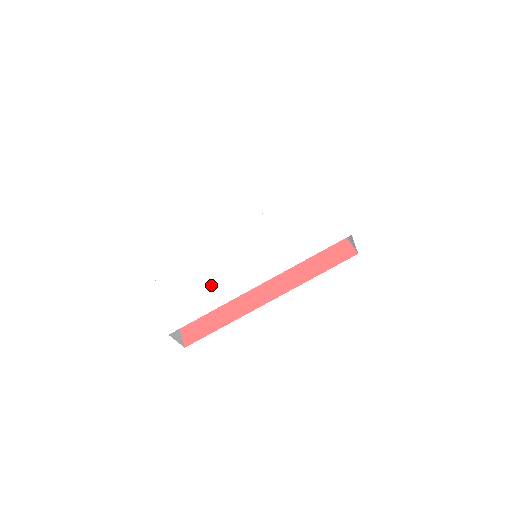
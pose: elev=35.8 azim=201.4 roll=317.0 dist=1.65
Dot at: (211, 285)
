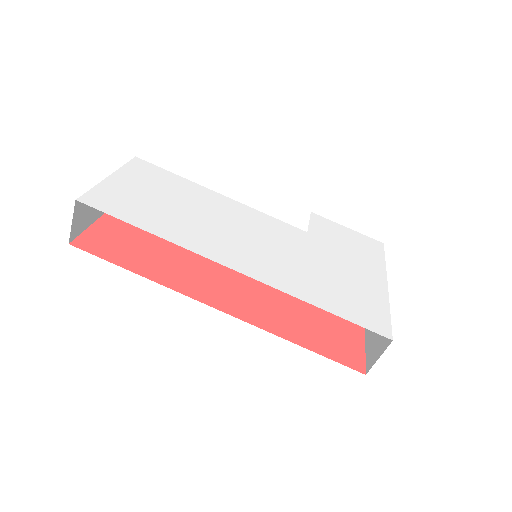
Dot at: (184, 218)
